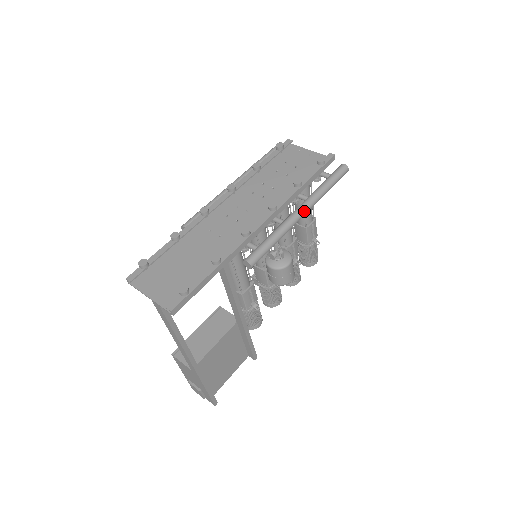
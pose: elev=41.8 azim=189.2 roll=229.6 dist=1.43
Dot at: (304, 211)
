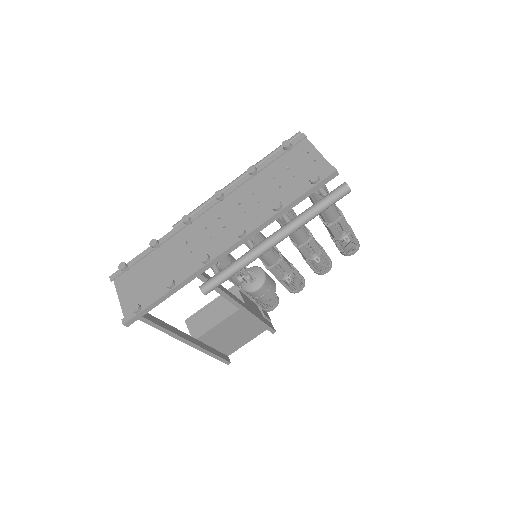
Dot at: (276, 240)
